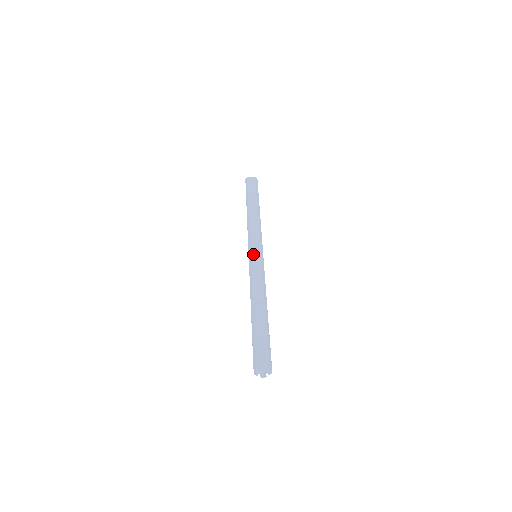
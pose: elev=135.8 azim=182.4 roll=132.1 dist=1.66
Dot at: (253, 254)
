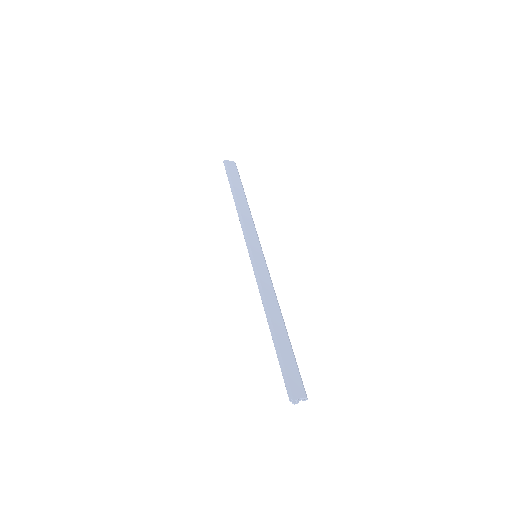
Dot at: (255, 253)
